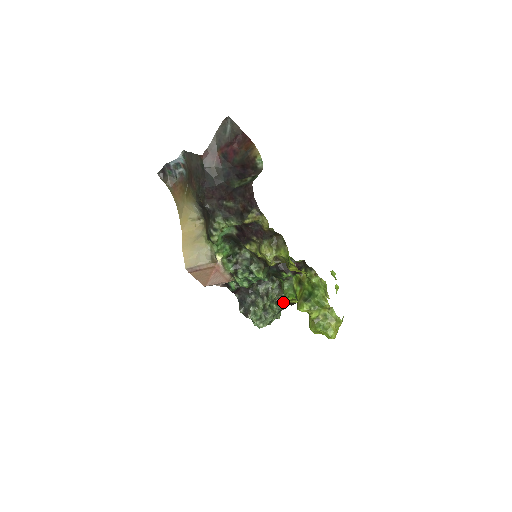
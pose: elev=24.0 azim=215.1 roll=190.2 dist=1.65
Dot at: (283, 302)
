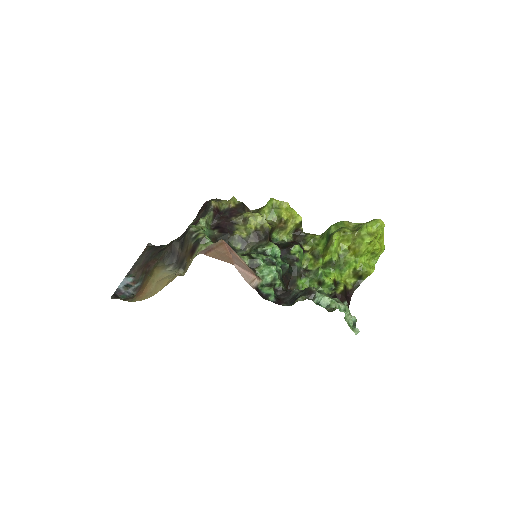
Dot at: occluded
